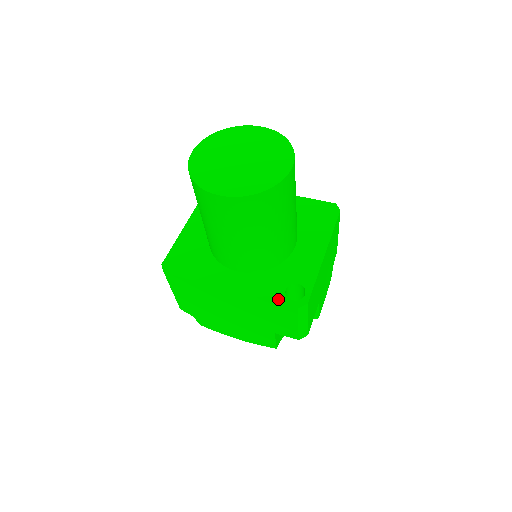
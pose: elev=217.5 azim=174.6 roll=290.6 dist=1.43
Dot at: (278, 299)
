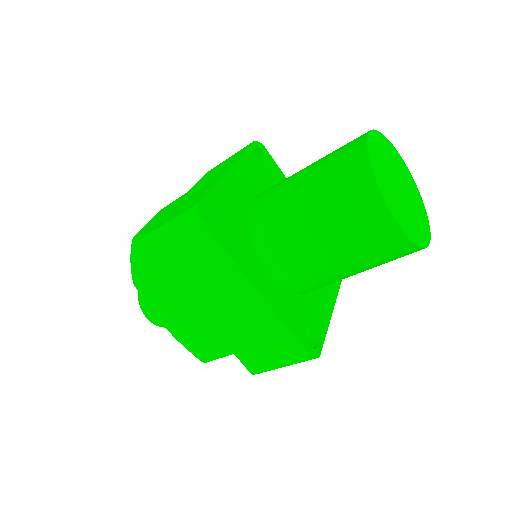
Dot at: (300, 336)
